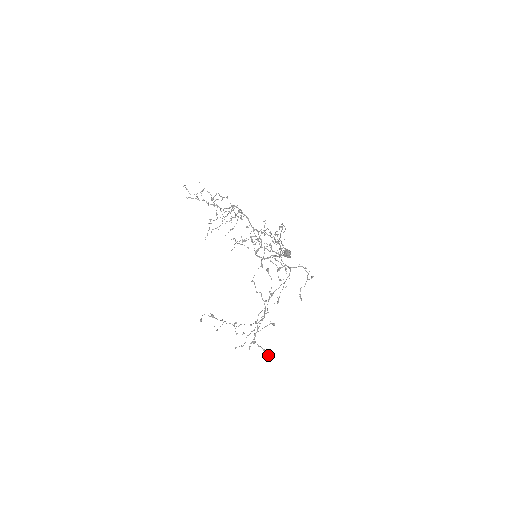
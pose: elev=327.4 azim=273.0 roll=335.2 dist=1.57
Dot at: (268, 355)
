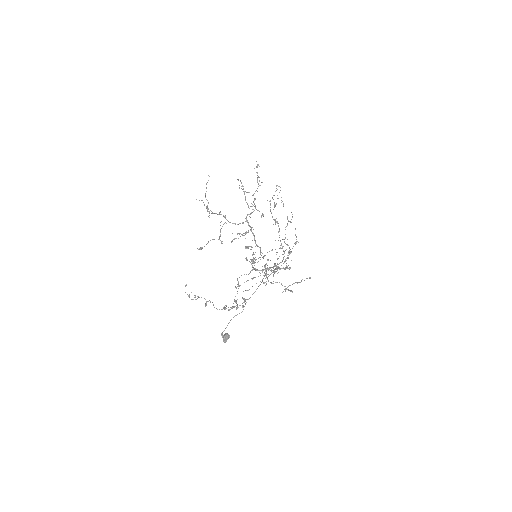
Dot at: (246, 299)
